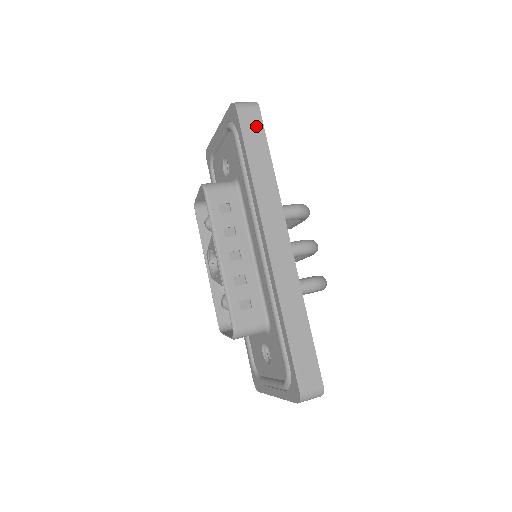
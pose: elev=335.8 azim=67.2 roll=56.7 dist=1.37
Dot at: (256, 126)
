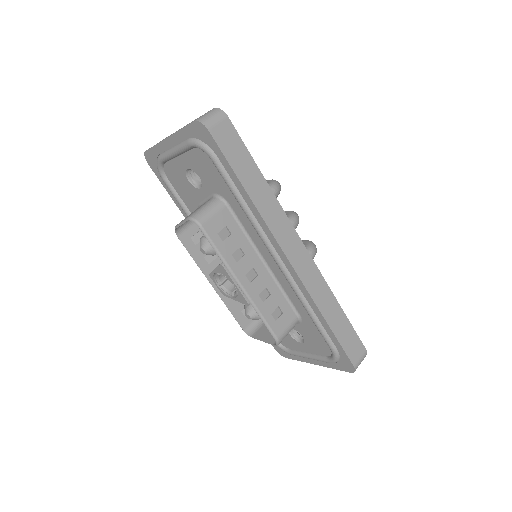
Dot at: (233, 140)
